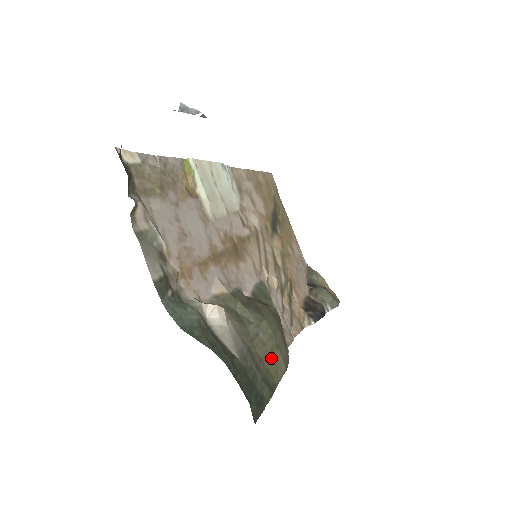
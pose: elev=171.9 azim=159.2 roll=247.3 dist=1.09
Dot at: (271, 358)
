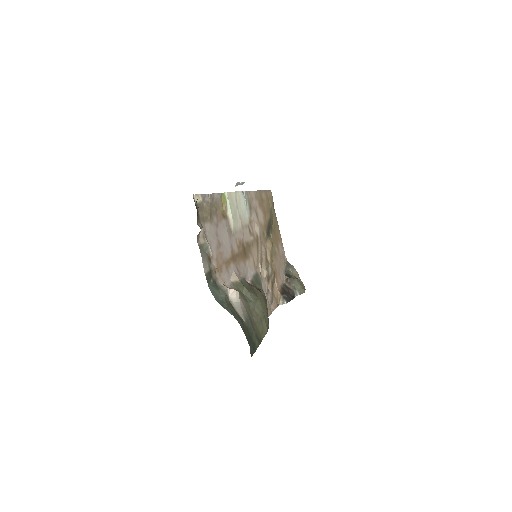
Dot at: (260, 324)
